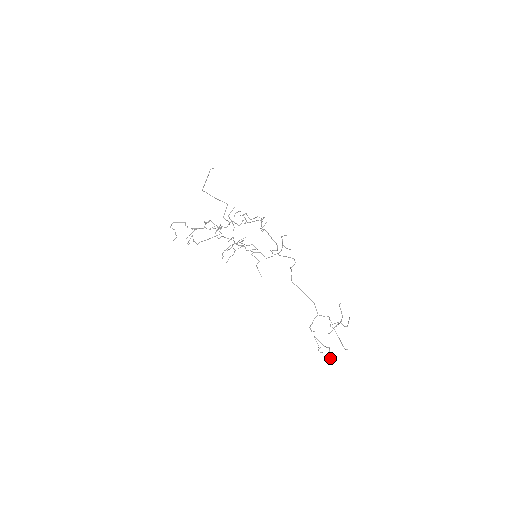
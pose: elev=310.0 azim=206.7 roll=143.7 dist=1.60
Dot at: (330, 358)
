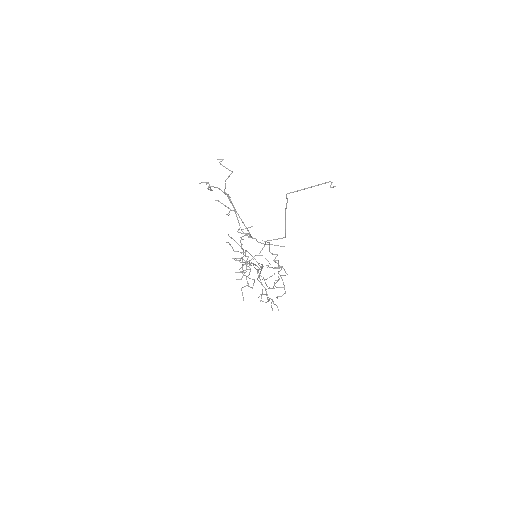
Dot at: (241, 253)
